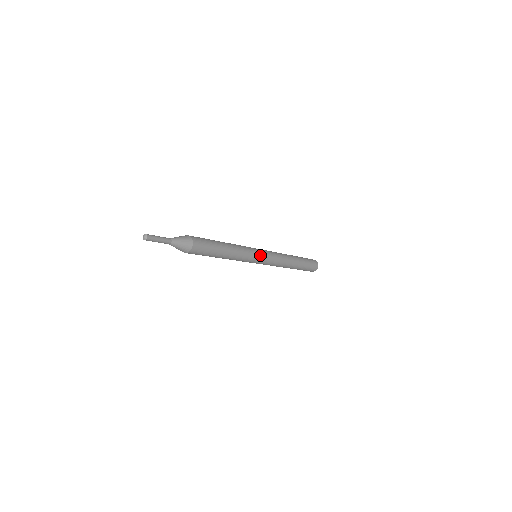
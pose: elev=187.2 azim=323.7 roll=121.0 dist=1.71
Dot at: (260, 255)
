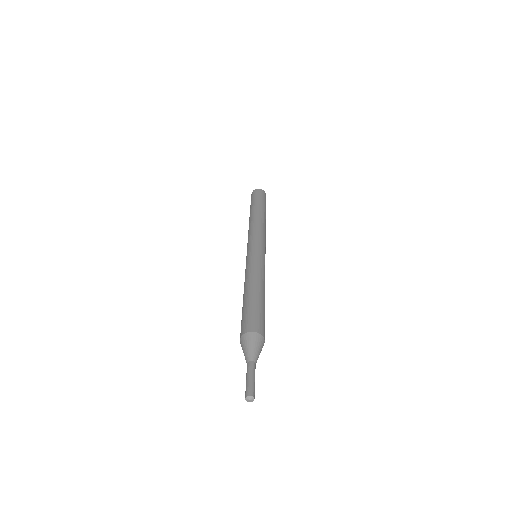
Dot at: (263, 253)
